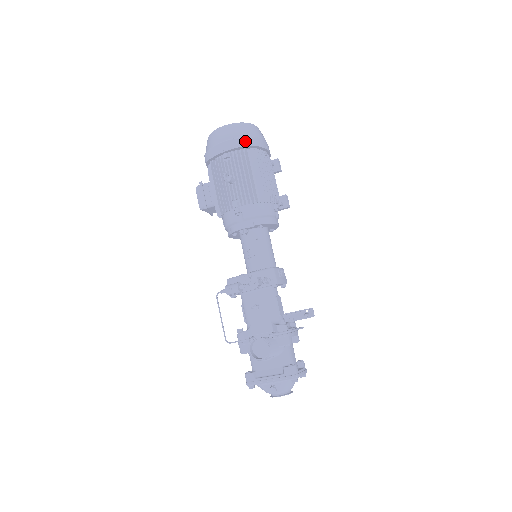
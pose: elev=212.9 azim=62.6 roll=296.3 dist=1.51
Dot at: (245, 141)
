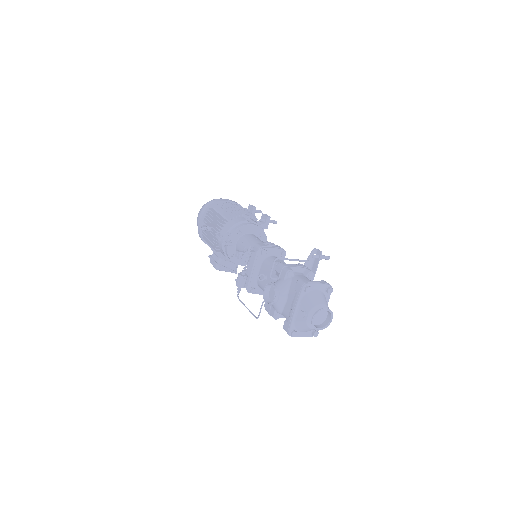
Dot at: (207, 205)
